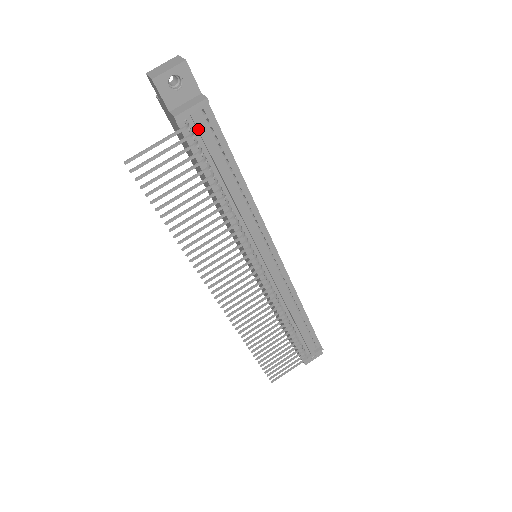
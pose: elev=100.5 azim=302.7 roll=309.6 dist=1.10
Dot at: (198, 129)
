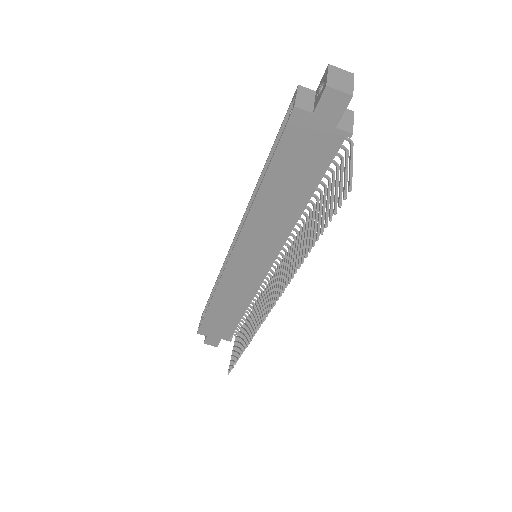
Dot at: occluded
